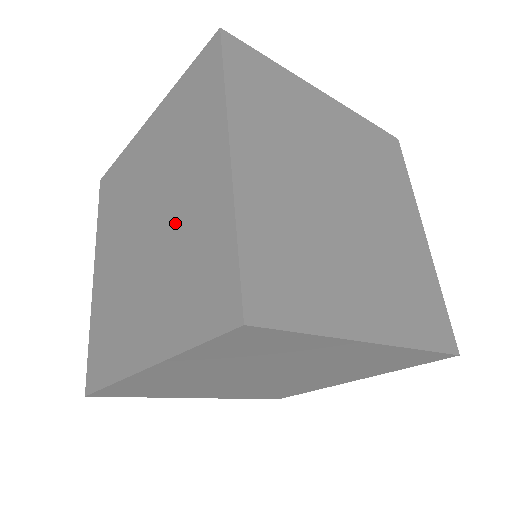
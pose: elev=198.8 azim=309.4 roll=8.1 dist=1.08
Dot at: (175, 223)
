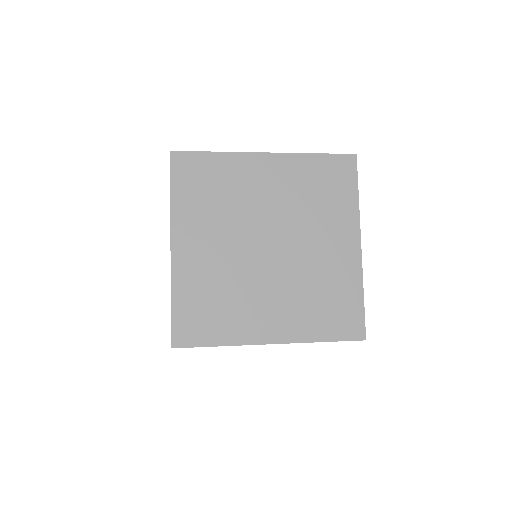
Dot at: occluded
